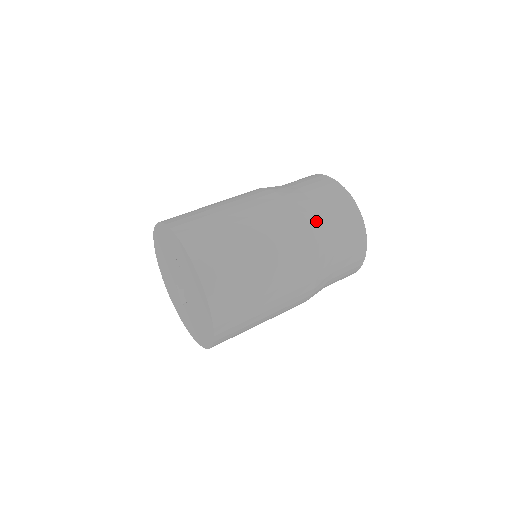
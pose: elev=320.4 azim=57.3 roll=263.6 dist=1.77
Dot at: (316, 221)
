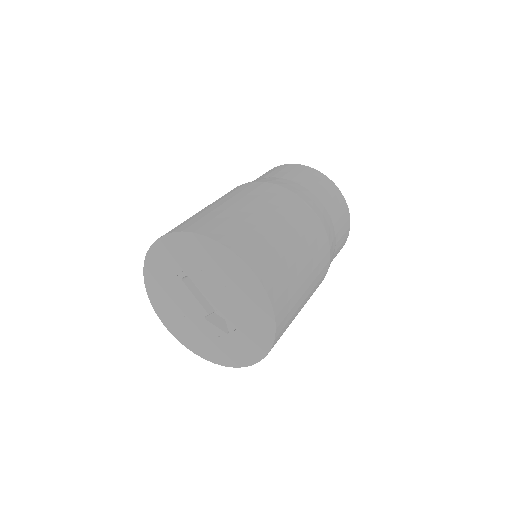
Dot at: (260, 179)
